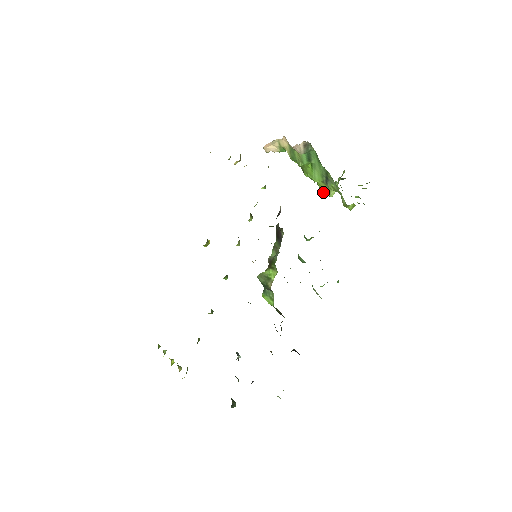
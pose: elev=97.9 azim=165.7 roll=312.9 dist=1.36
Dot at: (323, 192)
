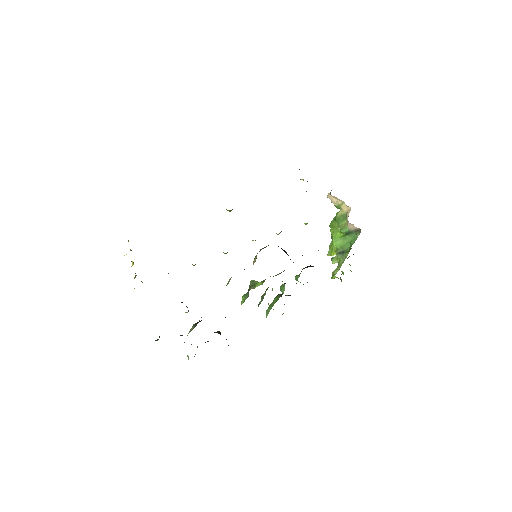
Dot at: (329, 251)
